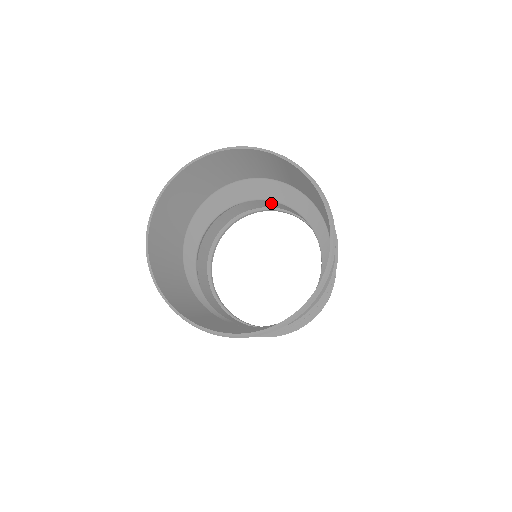
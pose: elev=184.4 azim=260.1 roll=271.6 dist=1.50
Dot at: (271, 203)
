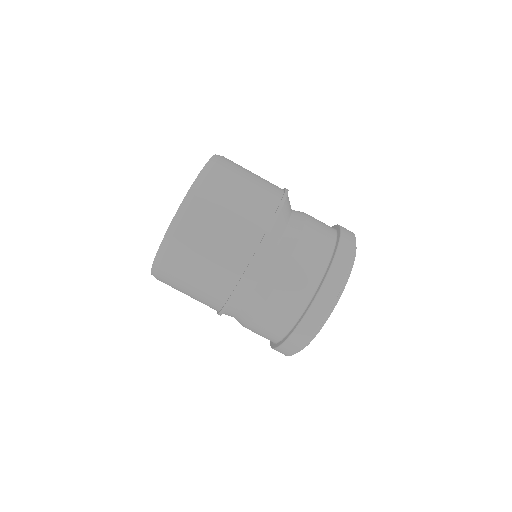
Dot at: occluded
